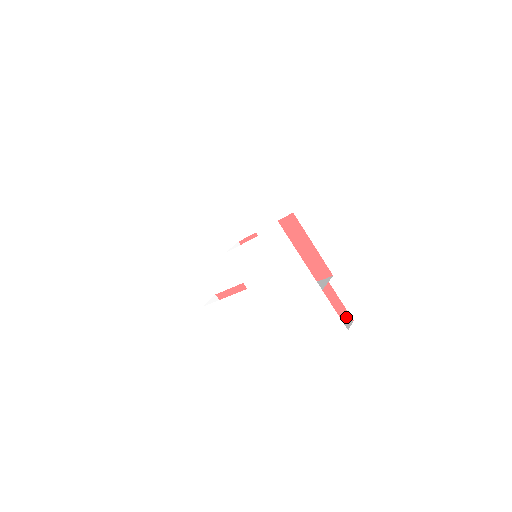
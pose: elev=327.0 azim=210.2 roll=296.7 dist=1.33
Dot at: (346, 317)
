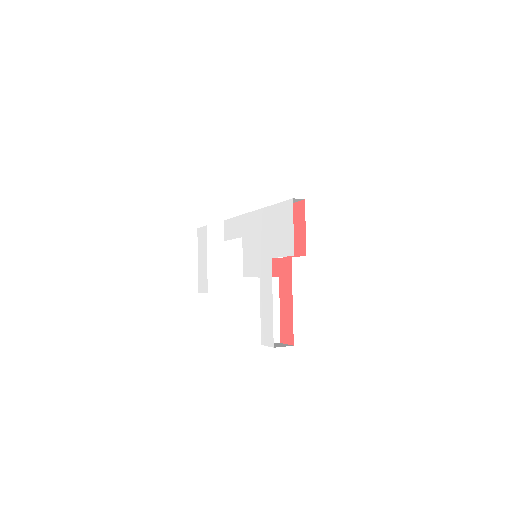
Dot at: (302, 205)
